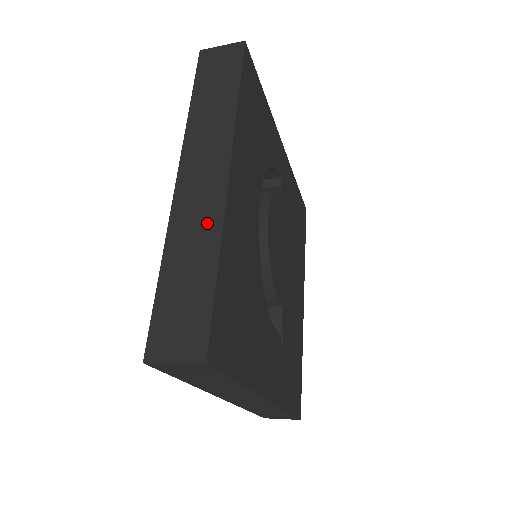
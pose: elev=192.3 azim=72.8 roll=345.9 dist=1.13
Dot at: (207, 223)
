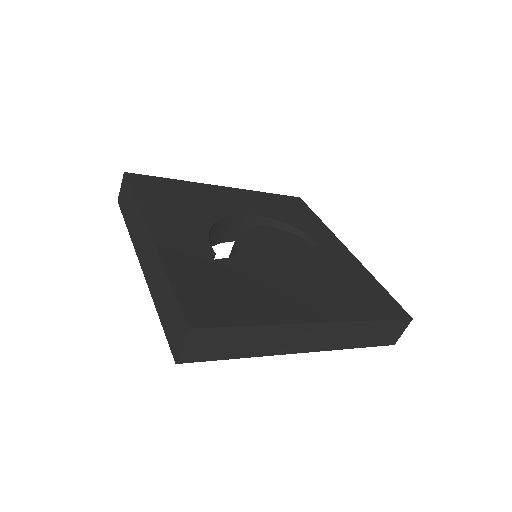
Dot at: occluded
